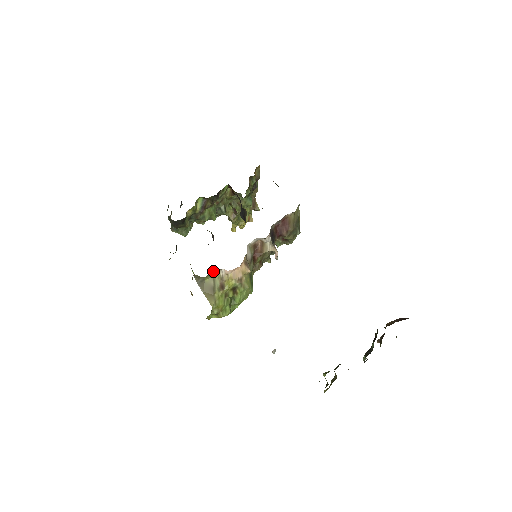
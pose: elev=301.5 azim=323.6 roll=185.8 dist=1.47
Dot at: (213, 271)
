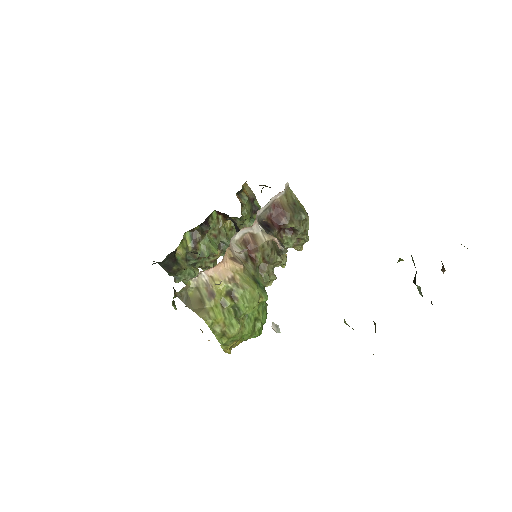
Dot at: (193, 279)
